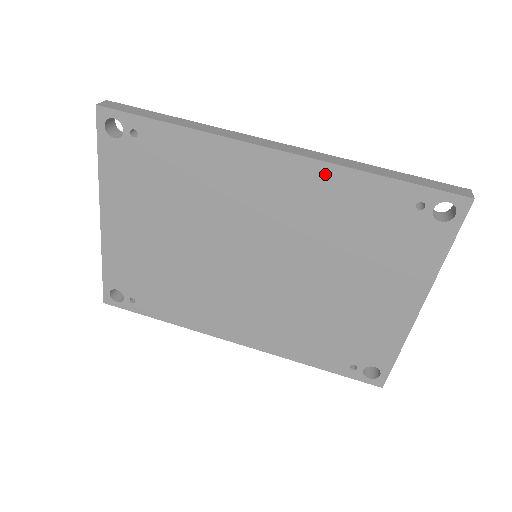
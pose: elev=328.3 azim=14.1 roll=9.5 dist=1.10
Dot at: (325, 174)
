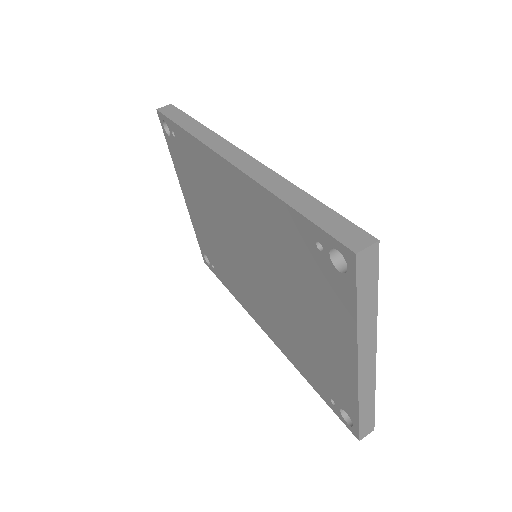
Dot at: (255, 191)
